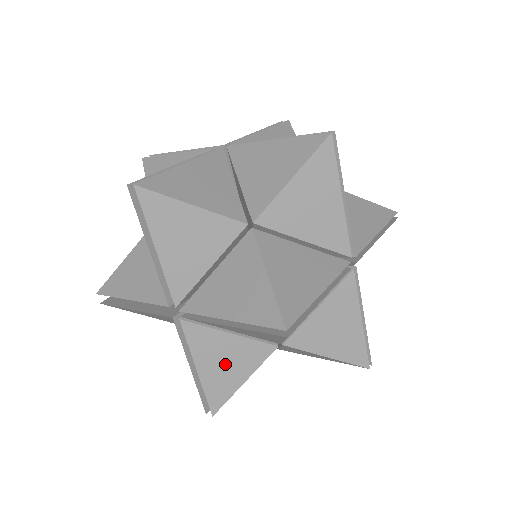
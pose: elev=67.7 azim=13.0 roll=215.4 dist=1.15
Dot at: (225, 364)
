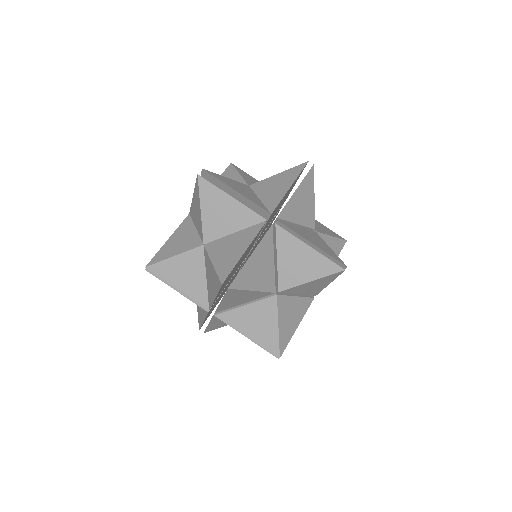
Dot at: occluded
